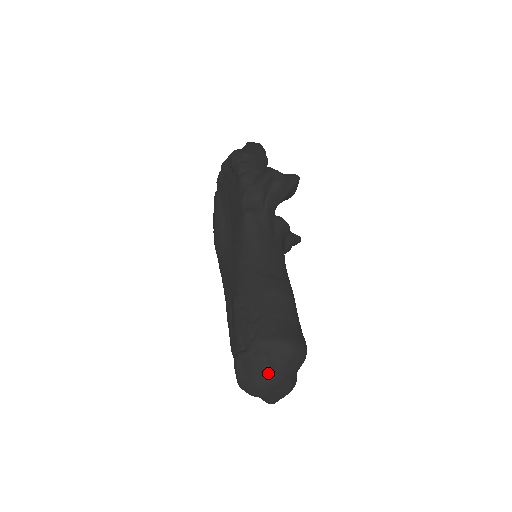
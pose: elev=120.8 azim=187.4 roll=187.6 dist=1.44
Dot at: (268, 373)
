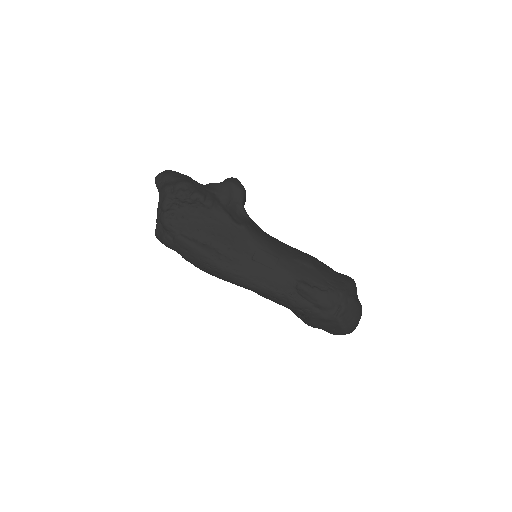
Dot at: (360, 307)
